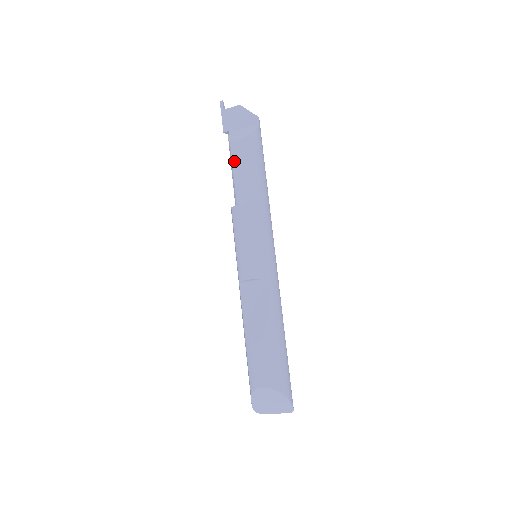
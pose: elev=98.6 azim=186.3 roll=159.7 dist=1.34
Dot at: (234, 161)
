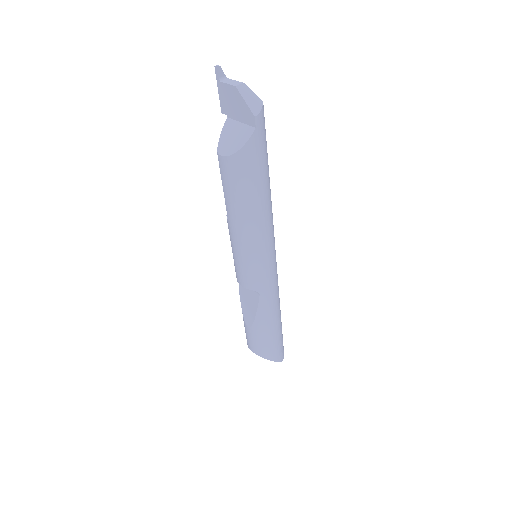
Dot at: (222, 177)
